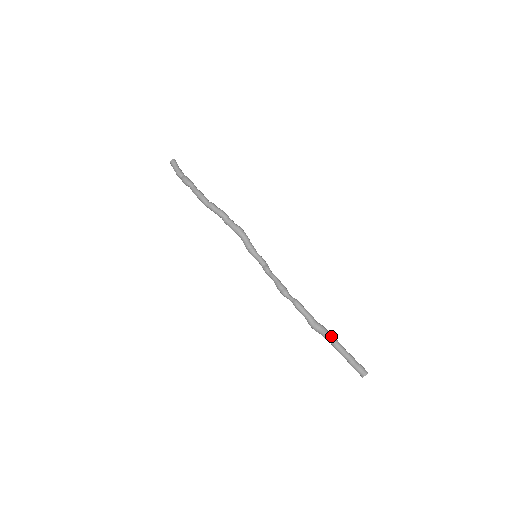
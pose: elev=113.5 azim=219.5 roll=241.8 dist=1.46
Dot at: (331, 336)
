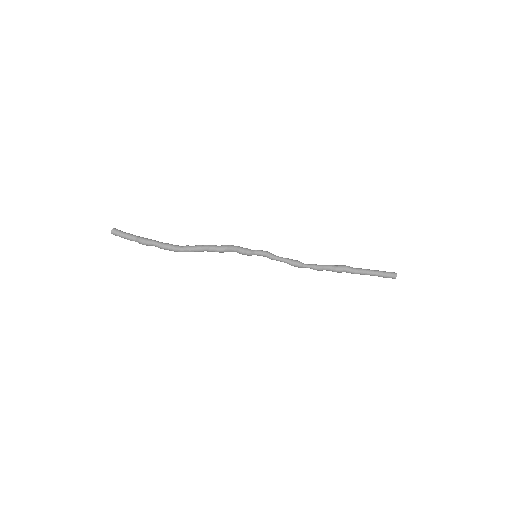
Dot at: (356, 271)
